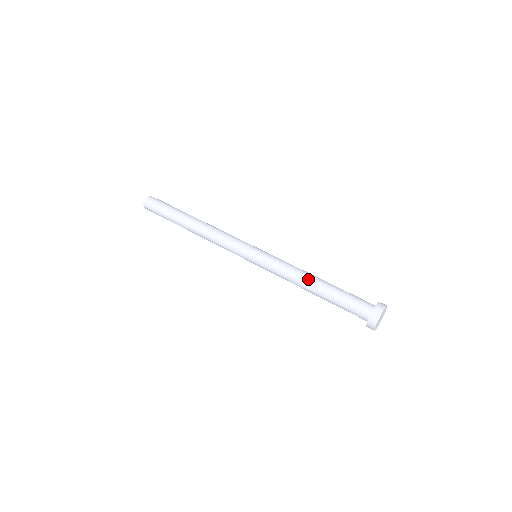
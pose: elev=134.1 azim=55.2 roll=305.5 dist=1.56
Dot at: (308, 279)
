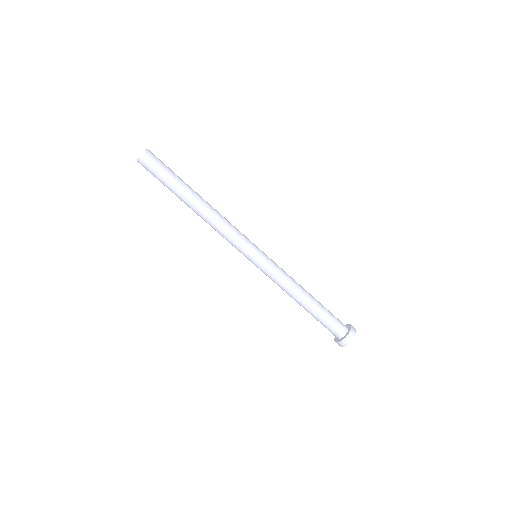
Dot at: (295, 300)
